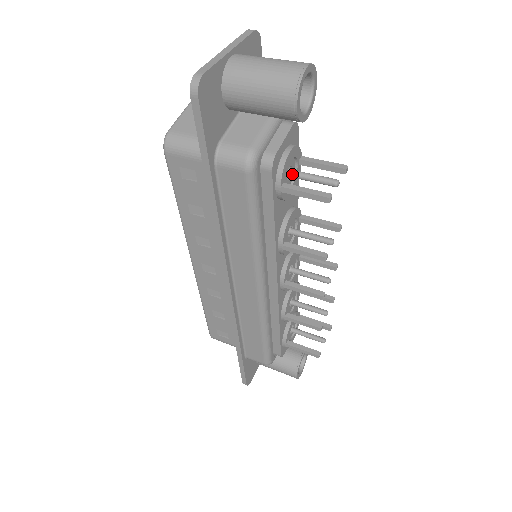
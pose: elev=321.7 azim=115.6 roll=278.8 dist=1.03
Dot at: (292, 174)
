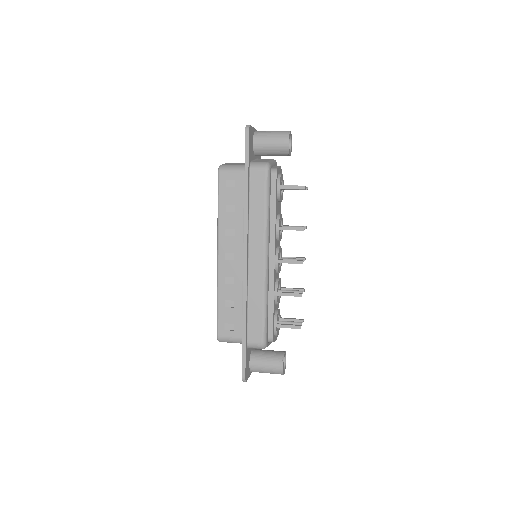
Dot at: occluded
